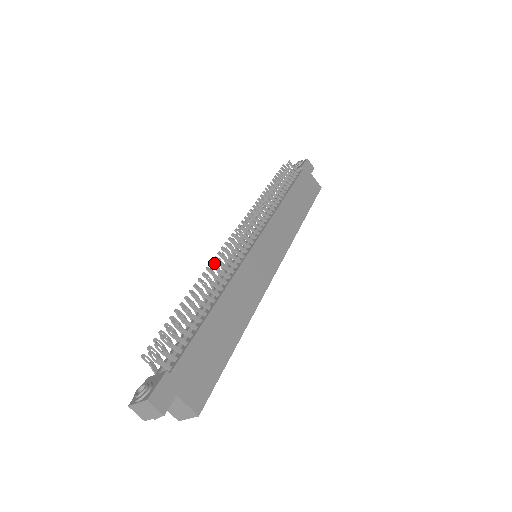
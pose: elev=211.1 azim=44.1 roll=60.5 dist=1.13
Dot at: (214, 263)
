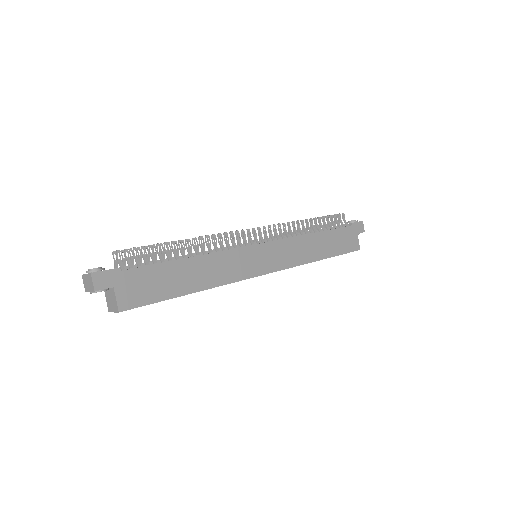
Dot at: (213, 234)
